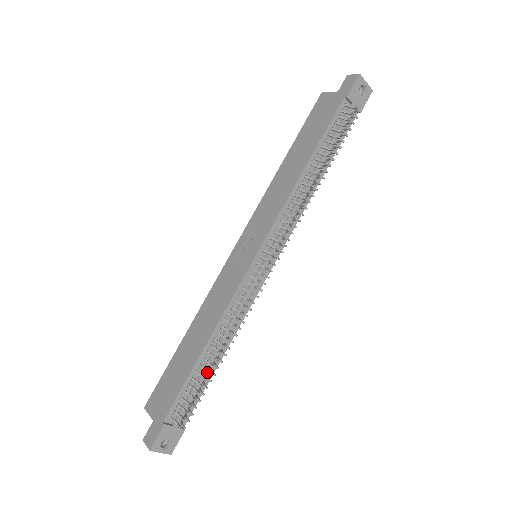
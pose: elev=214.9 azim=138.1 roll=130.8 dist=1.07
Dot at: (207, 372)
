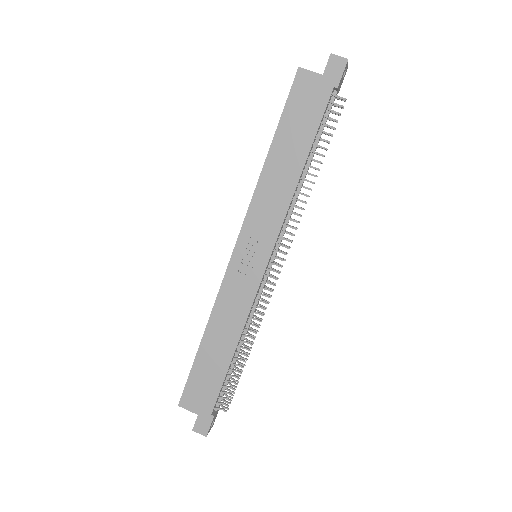
Dot at: (232, 362)
